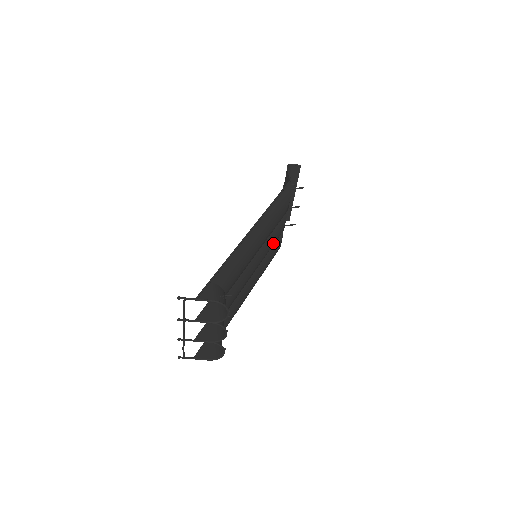
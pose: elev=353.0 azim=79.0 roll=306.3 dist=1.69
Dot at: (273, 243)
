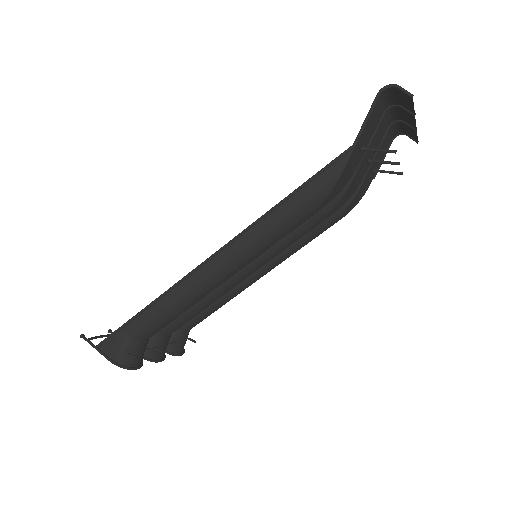
Dot at: (295, 240)
